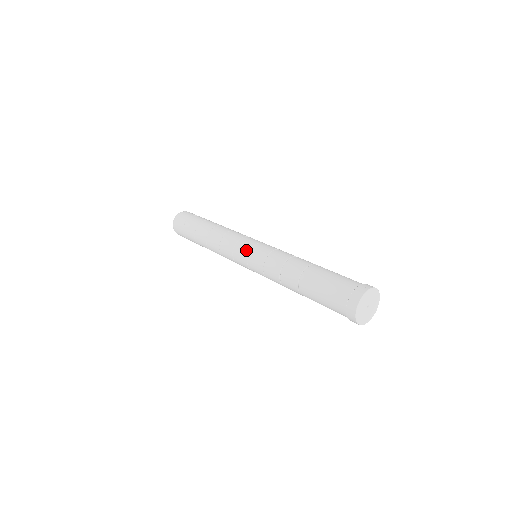
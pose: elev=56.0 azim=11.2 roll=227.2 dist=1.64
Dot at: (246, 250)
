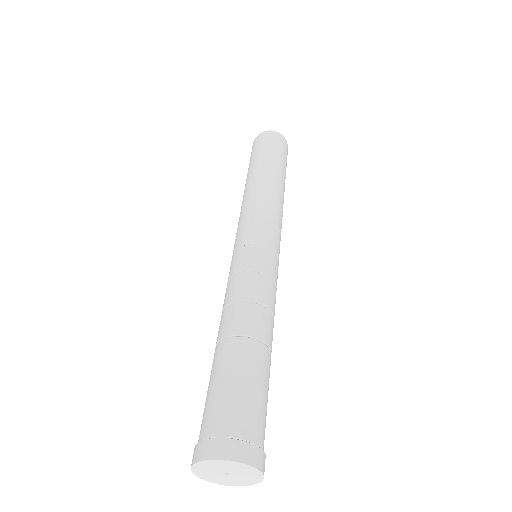
Dot at: (246, 238)
